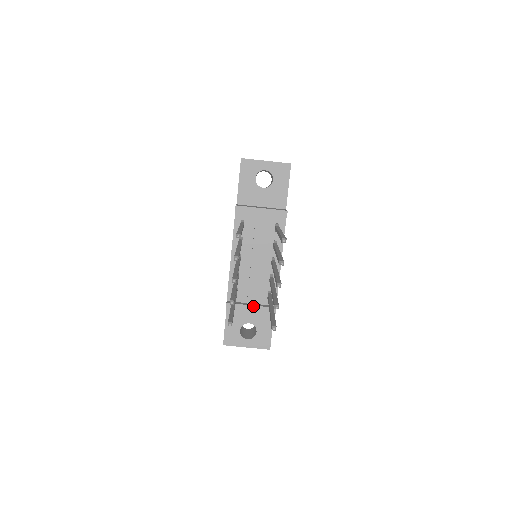
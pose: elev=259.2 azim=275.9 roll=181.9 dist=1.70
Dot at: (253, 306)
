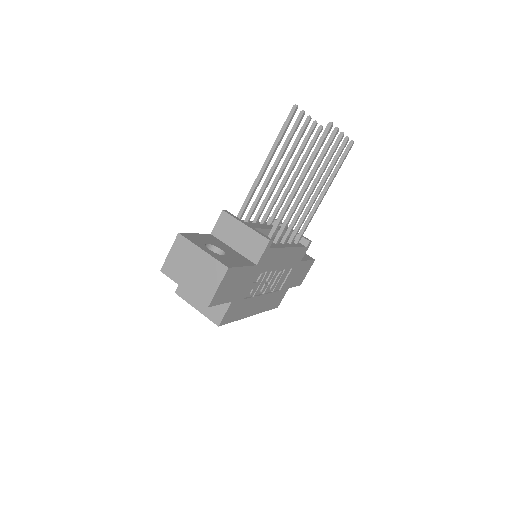
Dot at: (251, 226)
